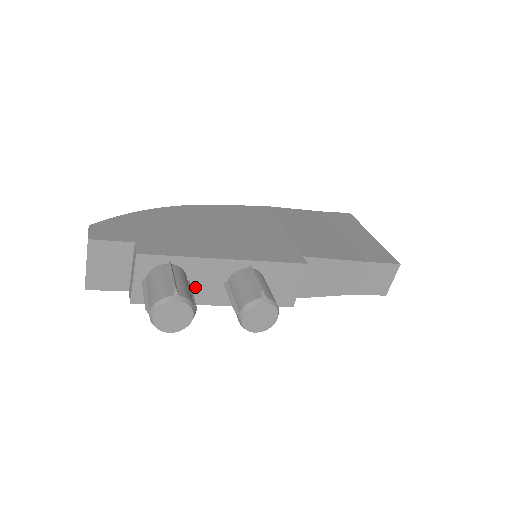
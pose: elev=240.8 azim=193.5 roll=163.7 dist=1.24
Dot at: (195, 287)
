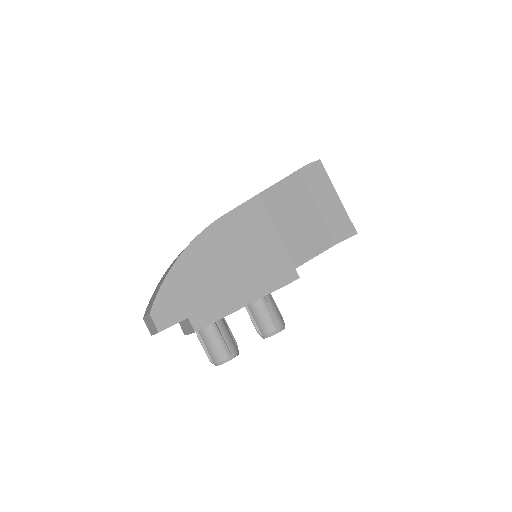
Dot at: occluded
